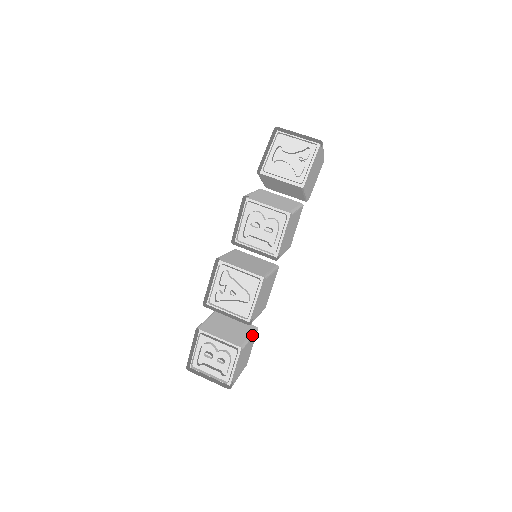
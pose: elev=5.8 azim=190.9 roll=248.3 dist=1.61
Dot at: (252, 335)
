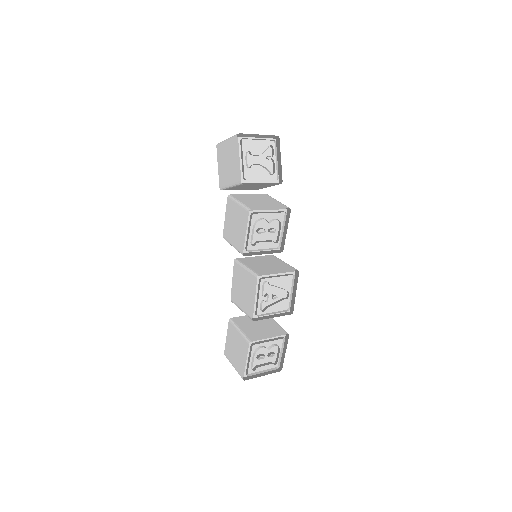
Dot at: occluded
